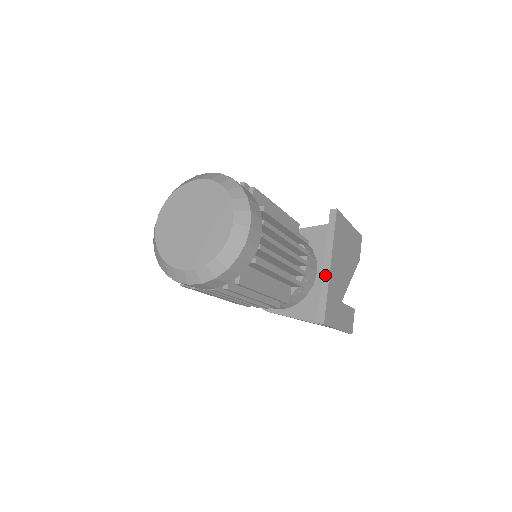
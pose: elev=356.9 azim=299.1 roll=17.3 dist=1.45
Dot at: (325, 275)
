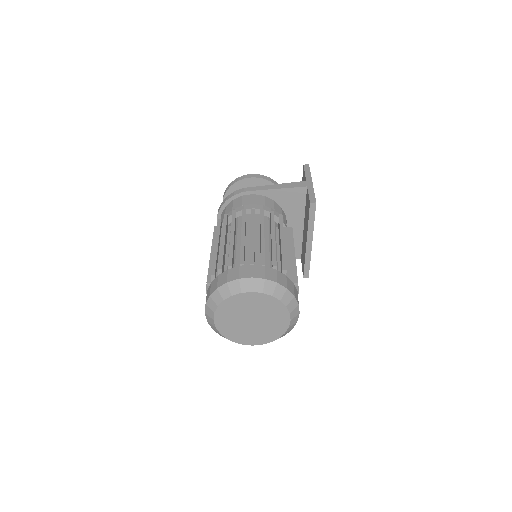
Dot at: (308, 250)
